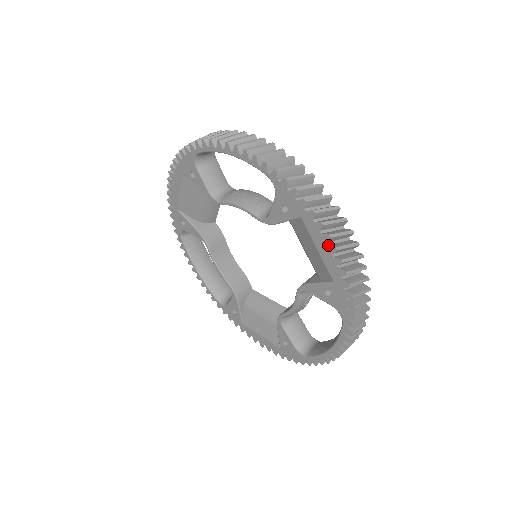
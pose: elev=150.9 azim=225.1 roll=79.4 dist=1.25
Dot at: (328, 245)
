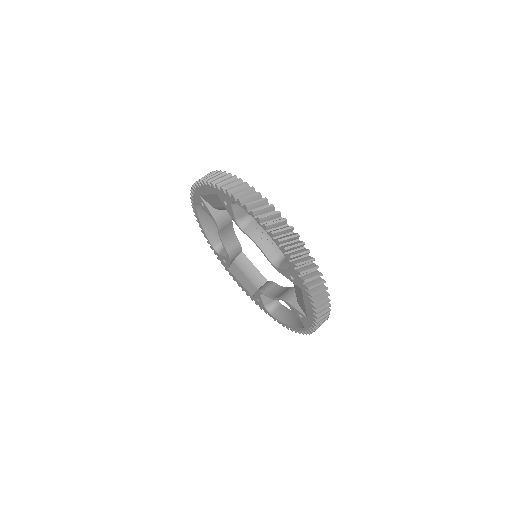
Dot at: (312, 309)
